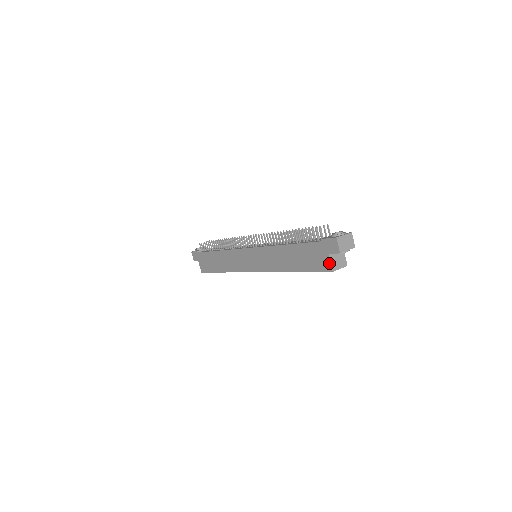
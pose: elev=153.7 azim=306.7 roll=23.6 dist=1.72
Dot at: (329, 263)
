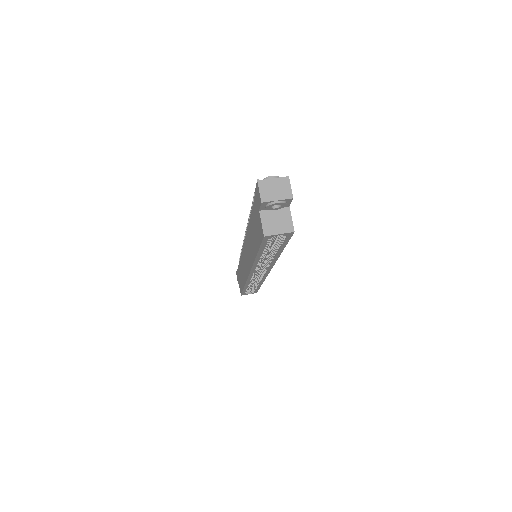
Dot at: (261, 224)
